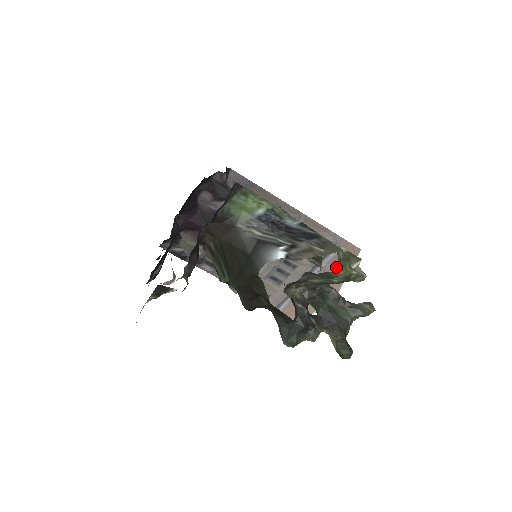
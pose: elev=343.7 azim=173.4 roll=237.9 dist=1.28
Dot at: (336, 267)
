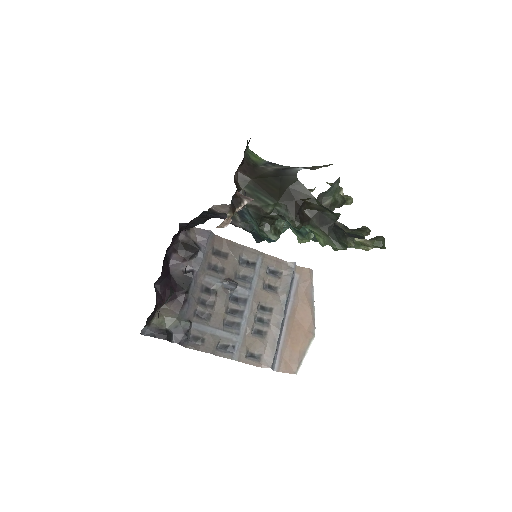
Dot at: (302, 295)
